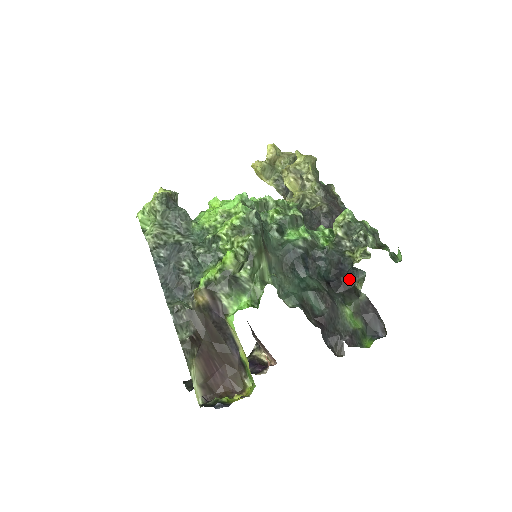
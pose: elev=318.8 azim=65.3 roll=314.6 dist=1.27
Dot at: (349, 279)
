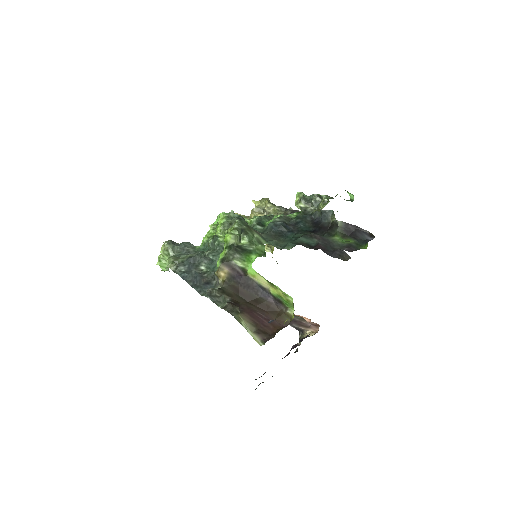
Dot at: (325, 222)
